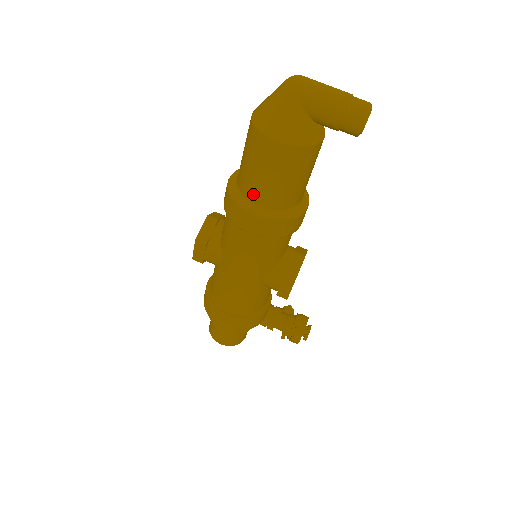
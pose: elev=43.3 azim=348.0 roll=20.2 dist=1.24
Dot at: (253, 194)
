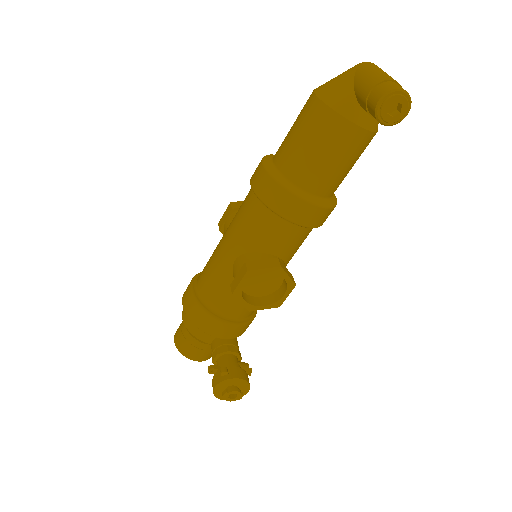
Dot at: (278, 151)
